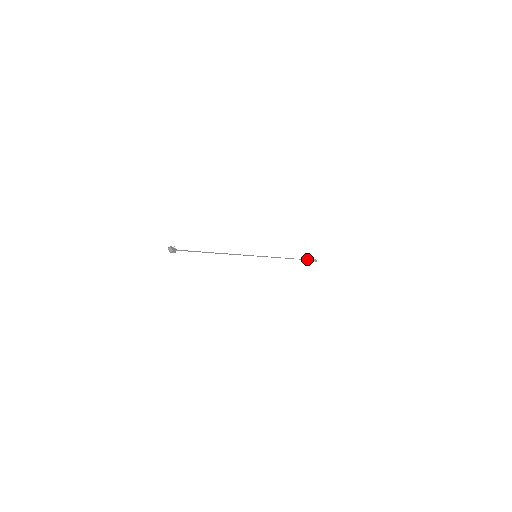
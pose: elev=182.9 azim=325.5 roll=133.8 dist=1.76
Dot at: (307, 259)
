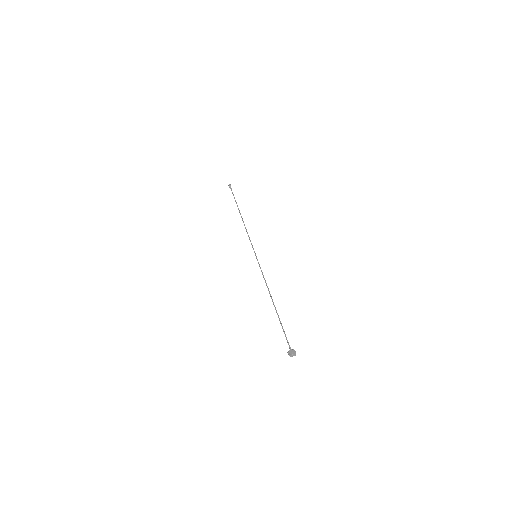
Dot at: (233, 195)
